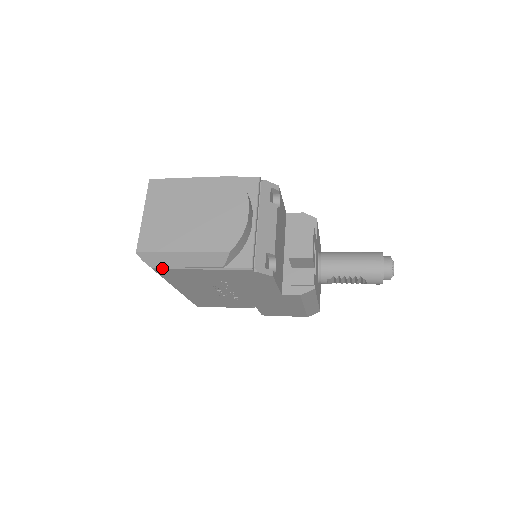
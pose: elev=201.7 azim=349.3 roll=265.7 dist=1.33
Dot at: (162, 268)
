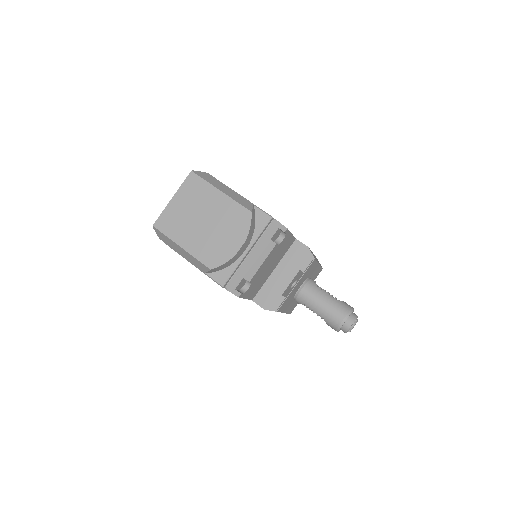
Dot at: (167, 244)
